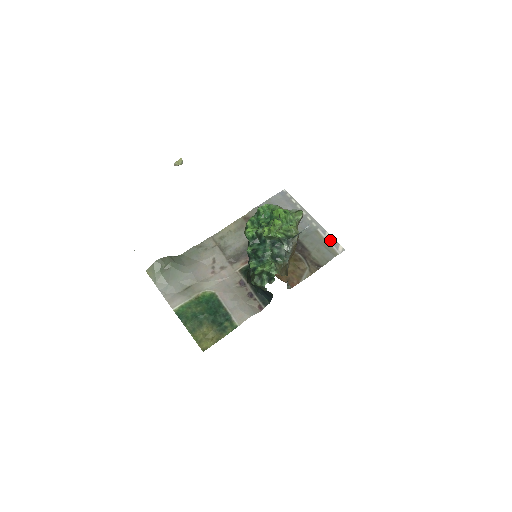
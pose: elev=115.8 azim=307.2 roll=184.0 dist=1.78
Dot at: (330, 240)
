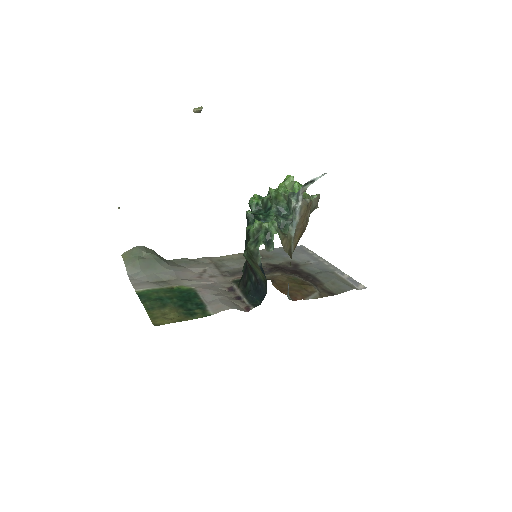
Dot at: (349, 279)
